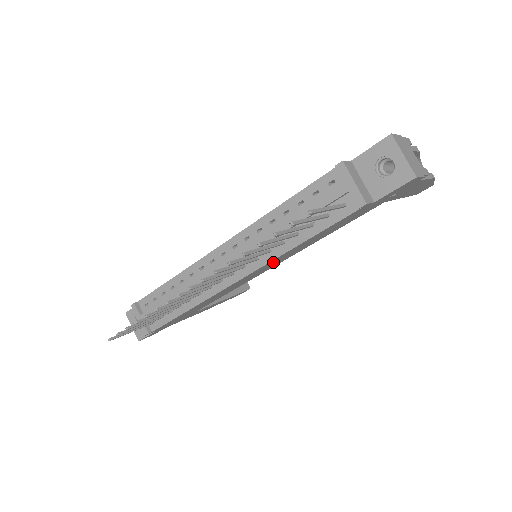
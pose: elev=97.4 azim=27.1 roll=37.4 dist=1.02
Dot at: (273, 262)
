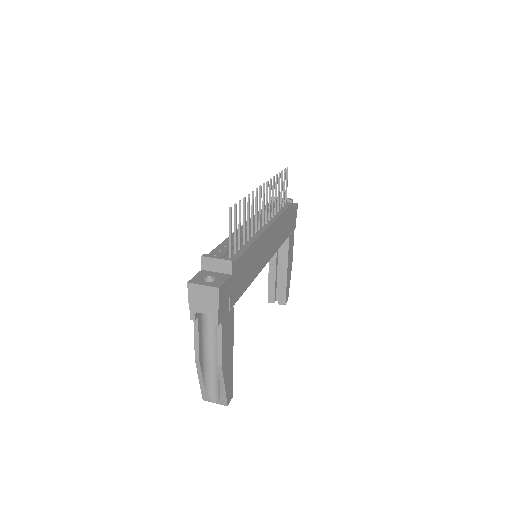
Dot at: (274, 231)
